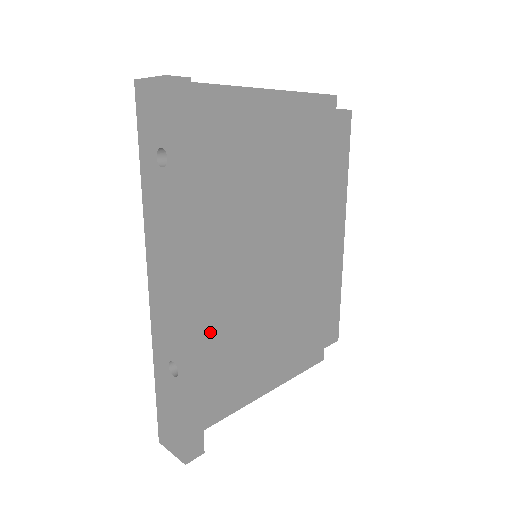
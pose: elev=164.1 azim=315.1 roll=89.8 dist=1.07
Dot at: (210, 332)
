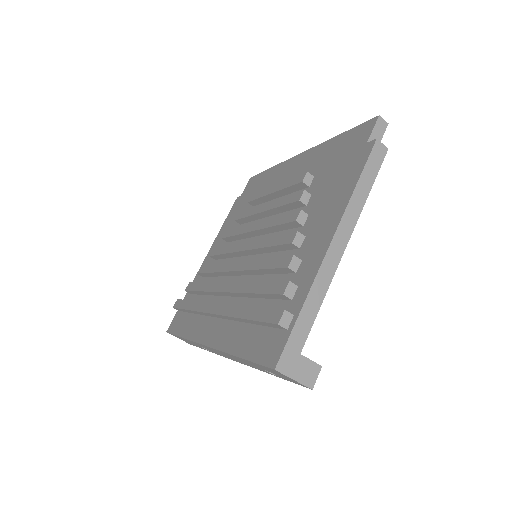
Dot at: occluded
